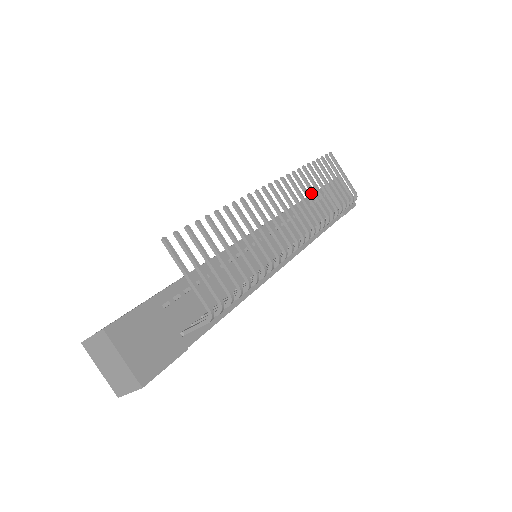
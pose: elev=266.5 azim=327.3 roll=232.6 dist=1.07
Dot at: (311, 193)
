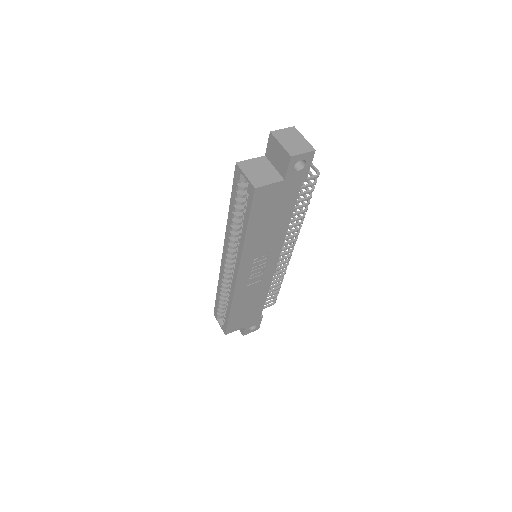
Dot at: occluded
